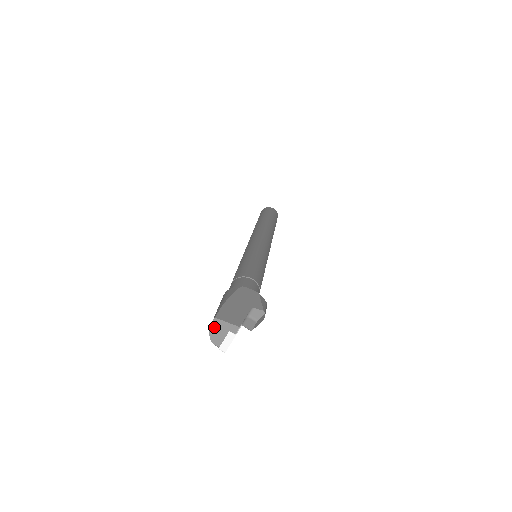
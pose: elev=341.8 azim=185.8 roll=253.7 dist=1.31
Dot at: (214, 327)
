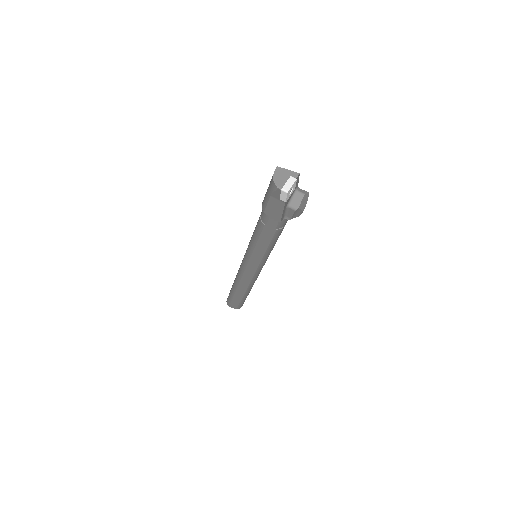
Dot at: (277, 173)
